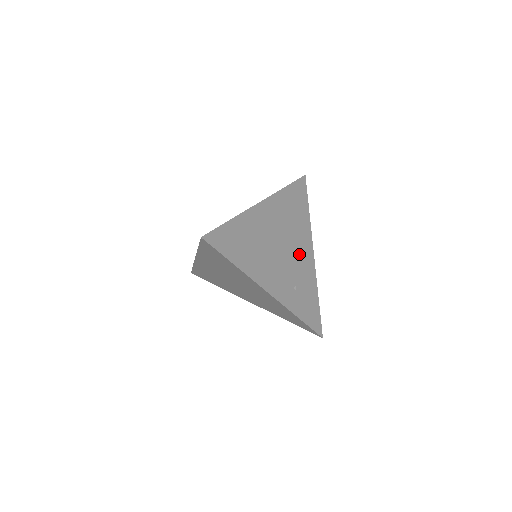
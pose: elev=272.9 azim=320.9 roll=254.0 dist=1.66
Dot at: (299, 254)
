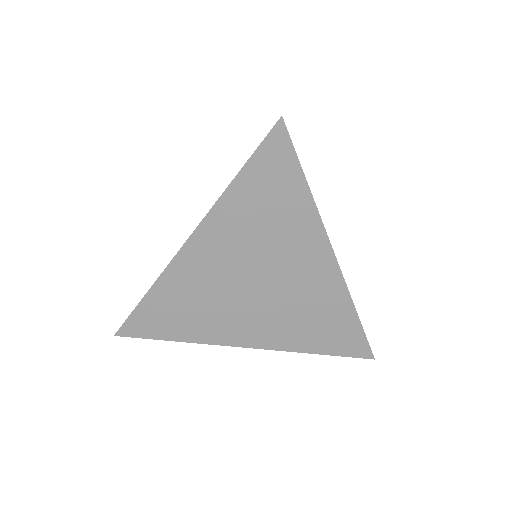
Dot at: occluded
